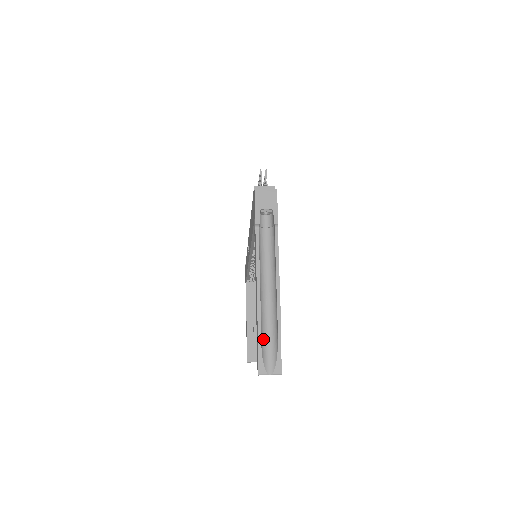
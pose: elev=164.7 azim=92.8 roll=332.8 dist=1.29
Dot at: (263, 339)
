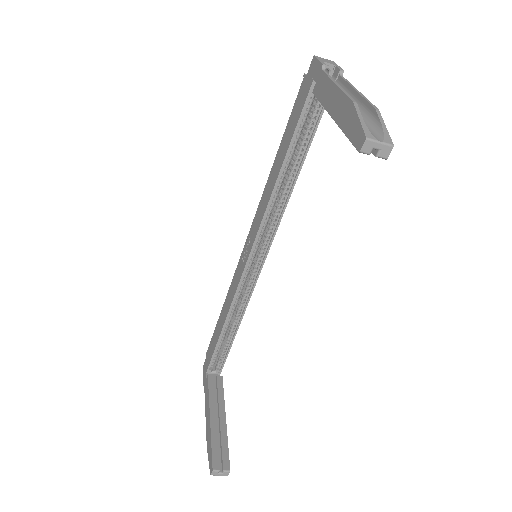
Dot at: occluded
